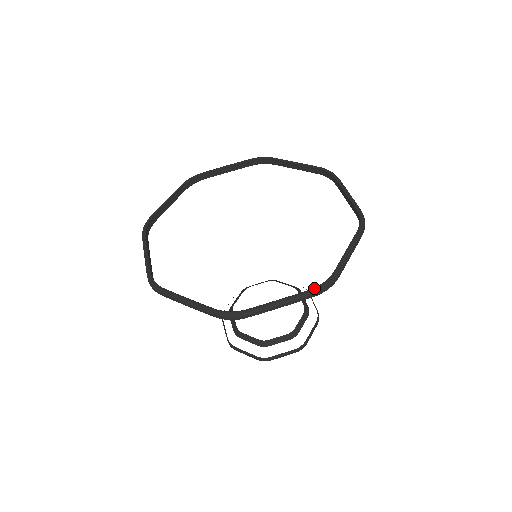
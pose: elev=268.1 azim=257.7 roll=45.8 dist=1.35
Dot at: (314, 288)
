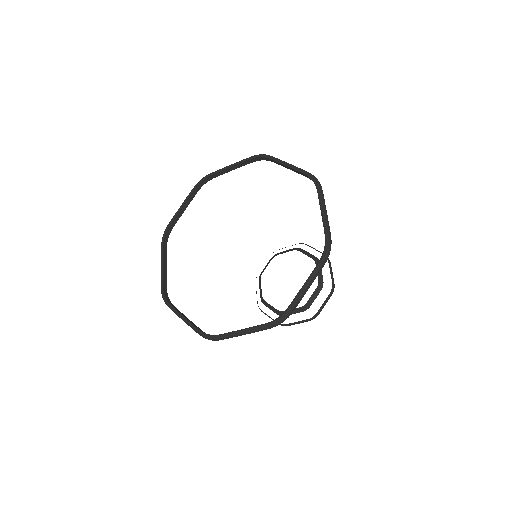
Dot at: (321, 258)
